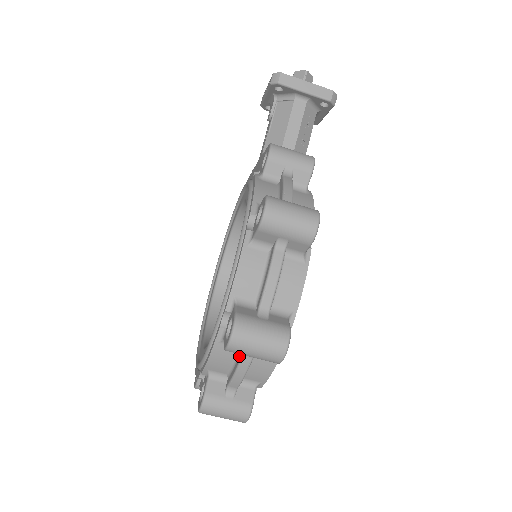
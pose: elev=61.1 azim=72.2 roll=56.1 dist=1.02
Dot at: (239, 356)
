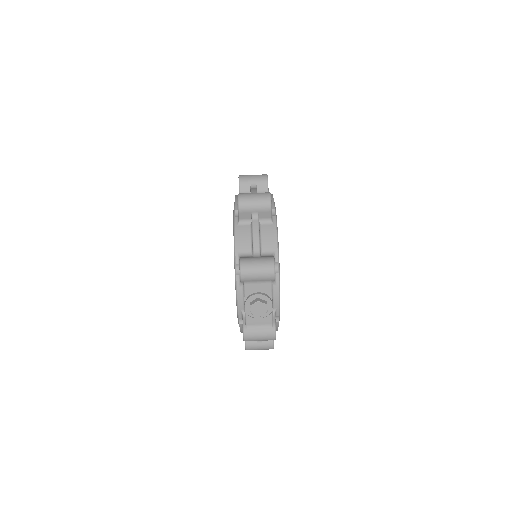
Dot at: (251, 228)
